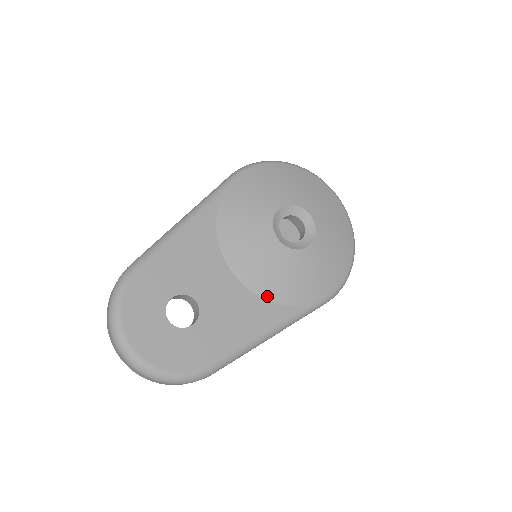
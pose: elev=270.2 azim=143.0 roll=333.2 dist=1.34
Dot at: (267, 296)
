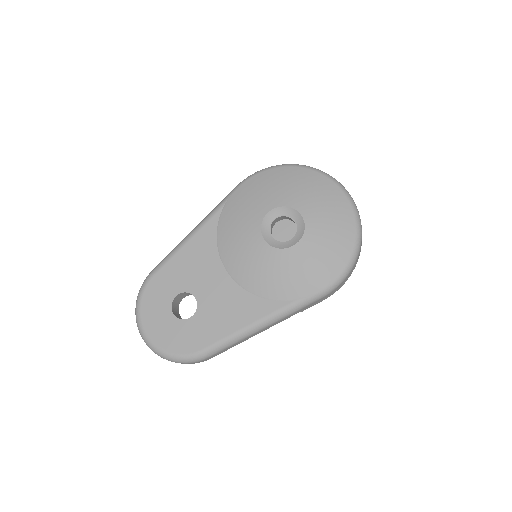
Dot at: (257, 292)
